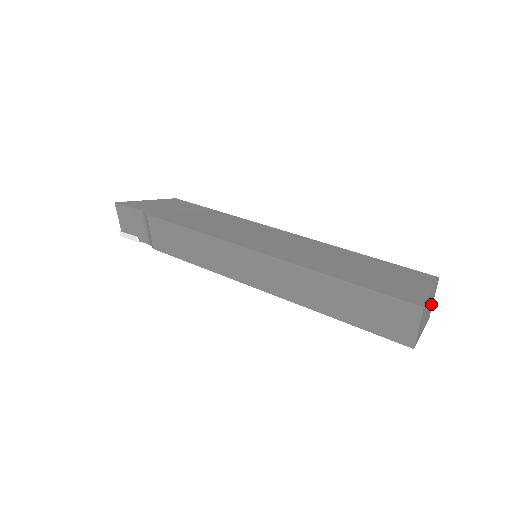
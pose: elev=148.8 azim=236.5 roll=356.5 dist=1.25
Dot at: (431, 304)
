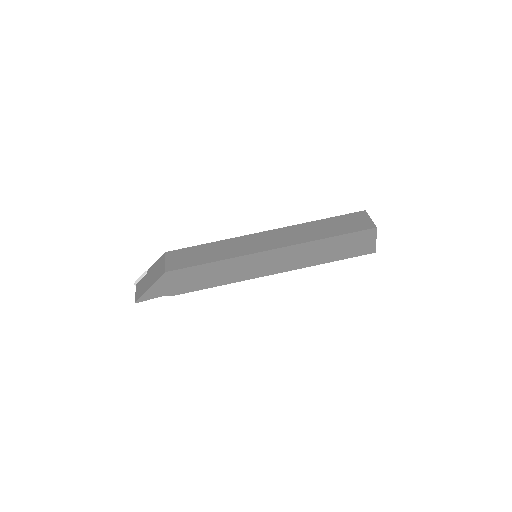
Dot at: occluded
